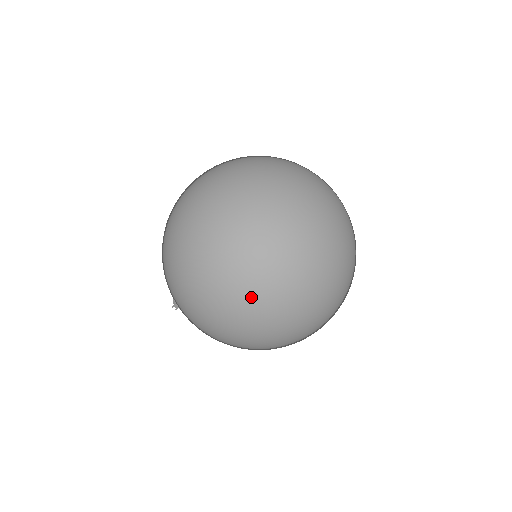
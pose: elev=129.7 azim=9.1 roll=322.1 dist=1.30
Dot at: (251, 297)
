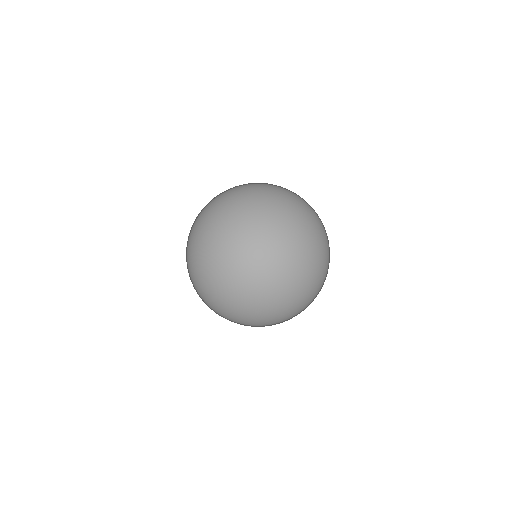
Dot at: (206, 259)
